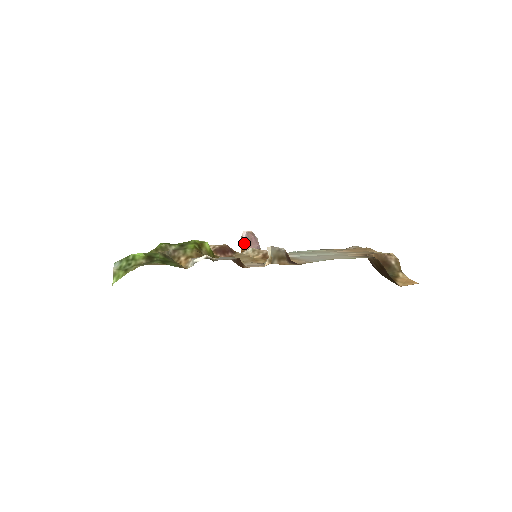
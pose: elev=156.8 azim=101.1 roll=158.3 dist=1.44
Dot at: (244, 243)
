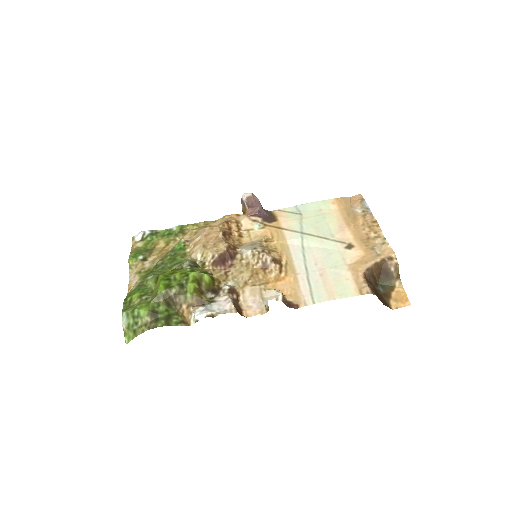
Dot at: (245, 206)
